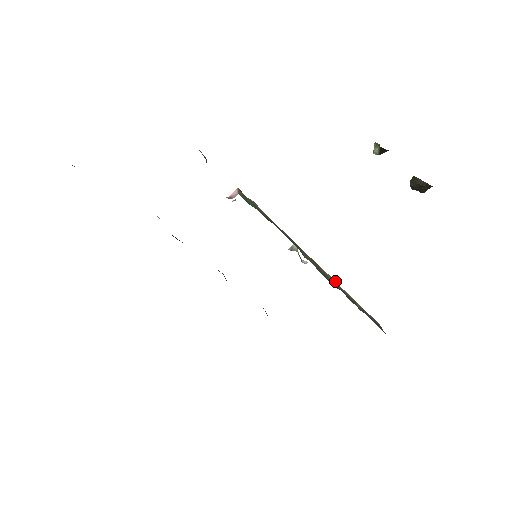
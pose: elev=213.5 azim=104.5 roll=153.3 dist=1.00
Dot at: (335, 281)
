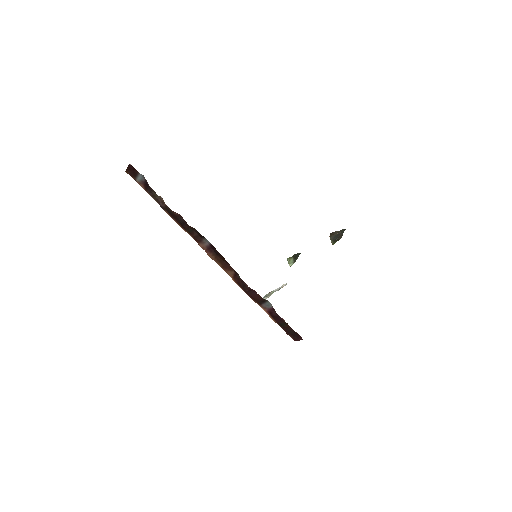
Dot at: occluded
